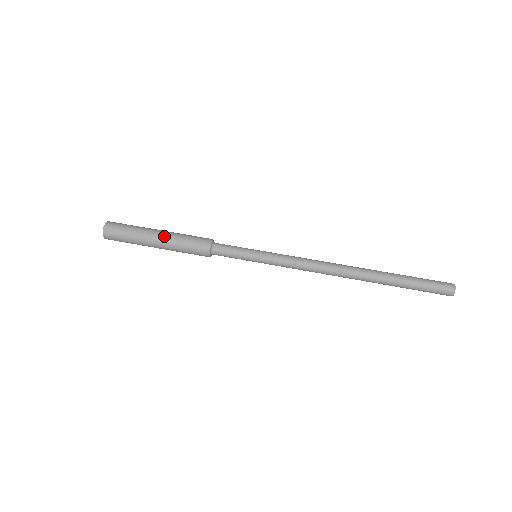
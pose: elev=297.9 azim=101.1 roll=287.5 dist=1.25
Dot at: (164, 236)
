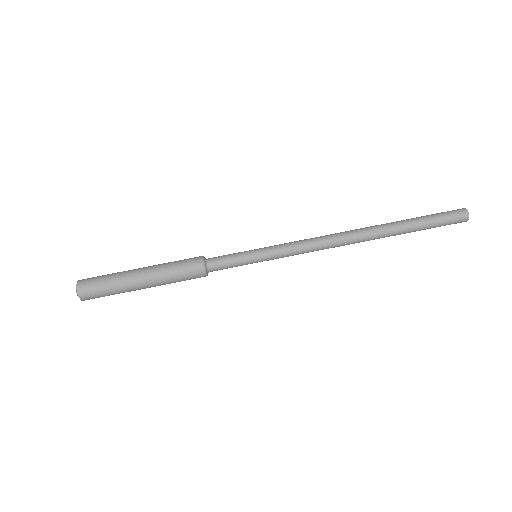
Dot at: (151, 283)
